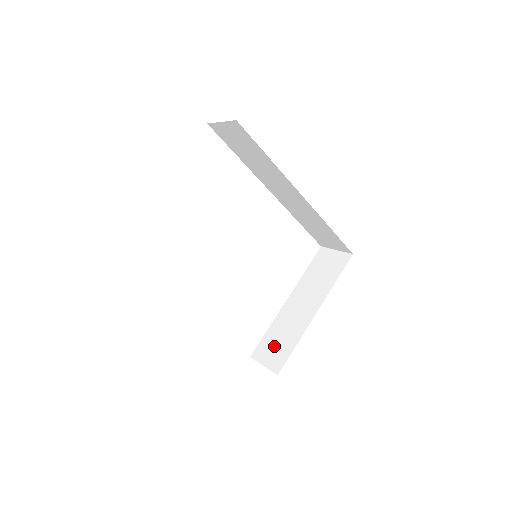
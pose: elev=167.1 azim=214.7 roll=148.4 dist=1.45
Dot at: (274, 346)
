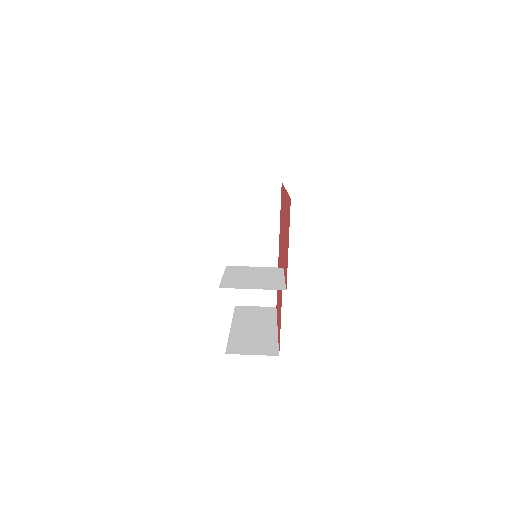
Dot at: occluded
